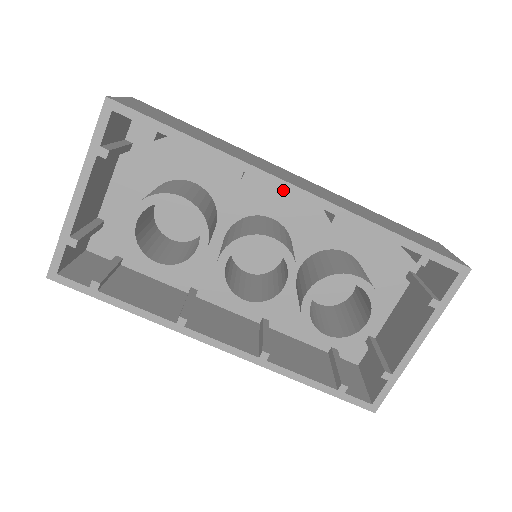
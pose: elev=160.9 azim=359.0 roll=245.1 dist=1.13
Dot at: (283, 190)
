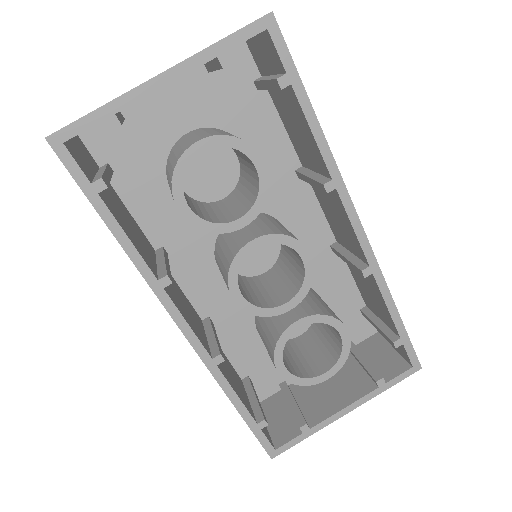
Dot at: (349, 217)
